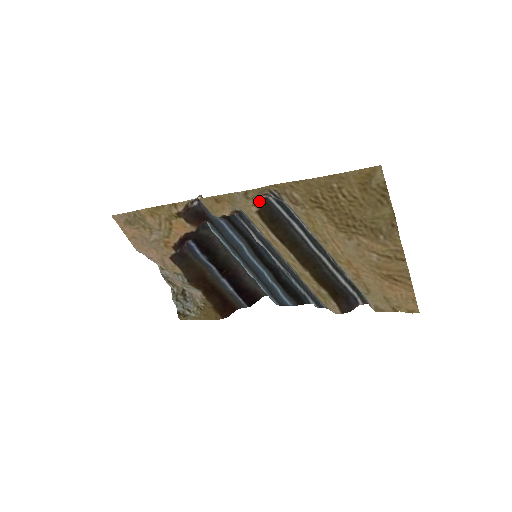
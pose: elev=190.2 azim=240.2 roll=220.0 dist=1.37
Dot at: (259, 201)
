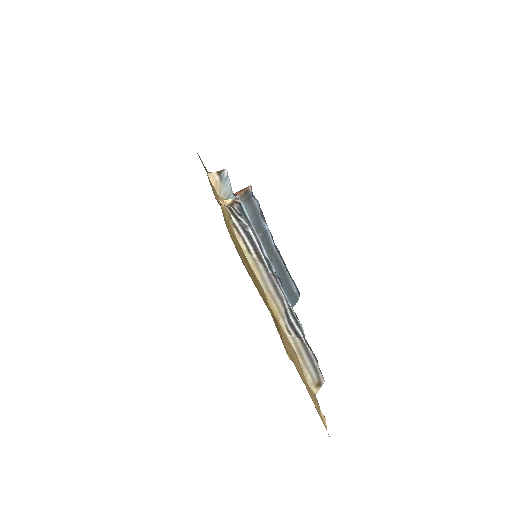
Dot at: occluded
